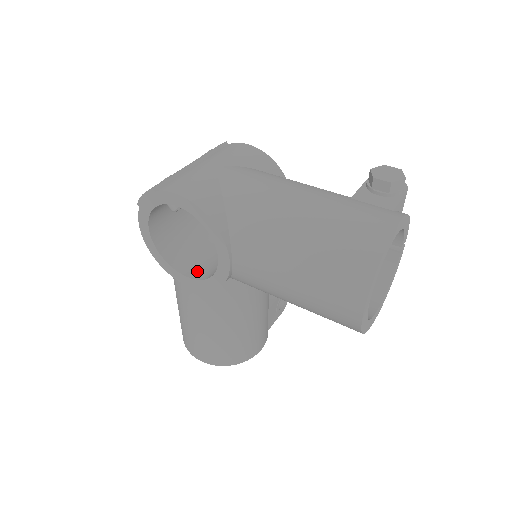
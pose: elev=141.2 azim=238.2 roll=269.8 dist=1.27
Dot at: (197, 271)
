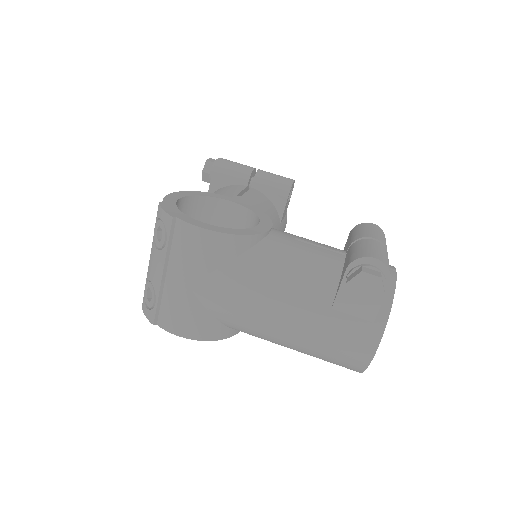
Dot at: occluded
